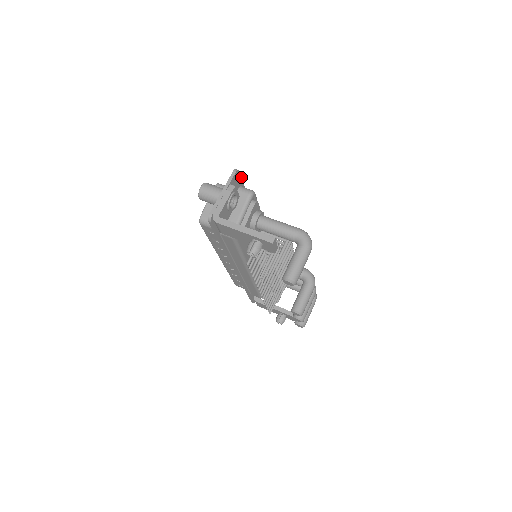
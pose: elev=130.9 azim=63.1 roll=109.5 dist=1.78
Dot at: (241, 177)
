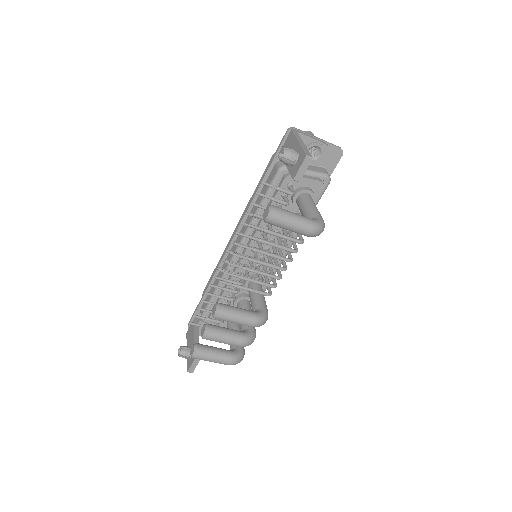
Dot at: (336, 165)
